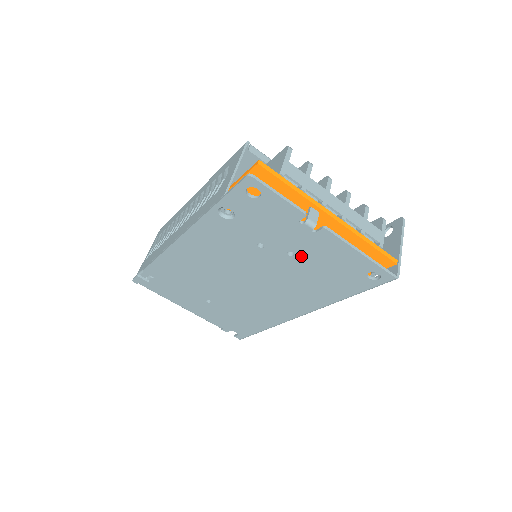
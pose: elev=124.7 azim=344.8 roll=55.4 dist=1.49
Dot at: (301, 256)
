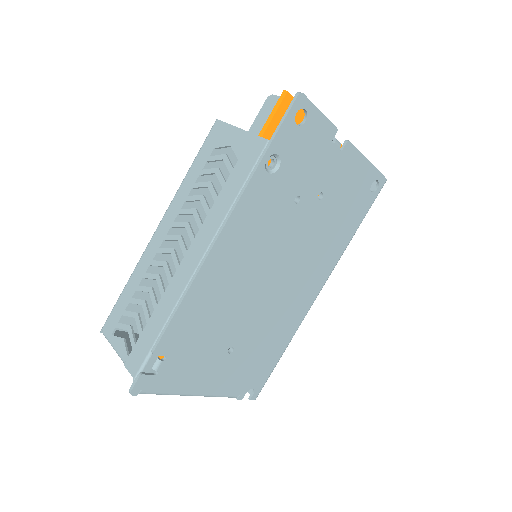
Dot at: (328, 194)
